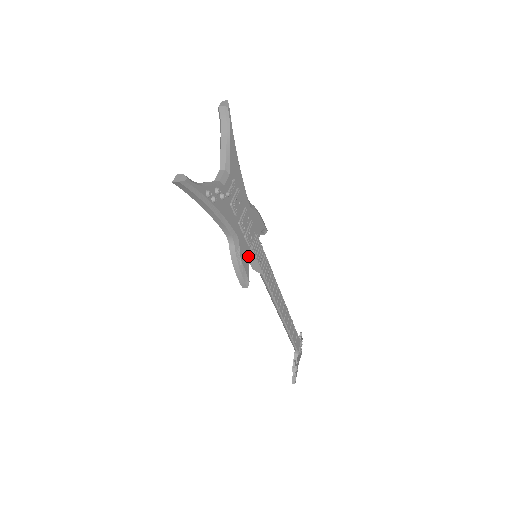
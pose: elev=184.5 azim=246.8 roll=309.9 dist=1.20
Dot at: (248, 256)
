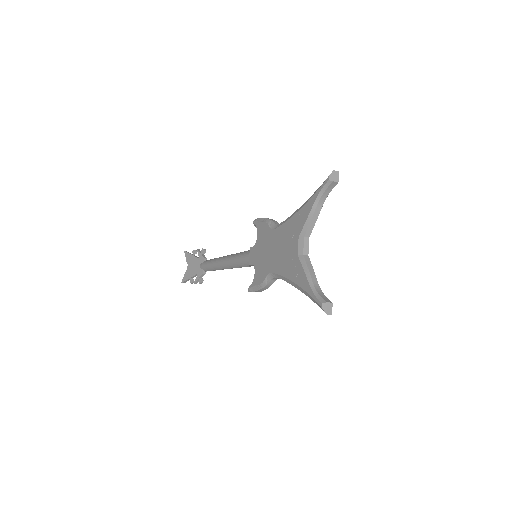
Dot at: occluded
